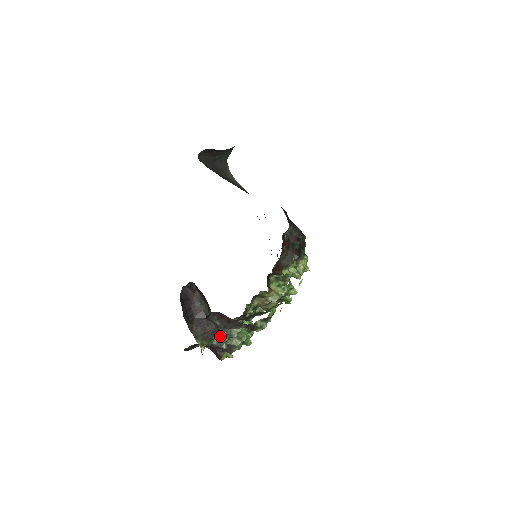
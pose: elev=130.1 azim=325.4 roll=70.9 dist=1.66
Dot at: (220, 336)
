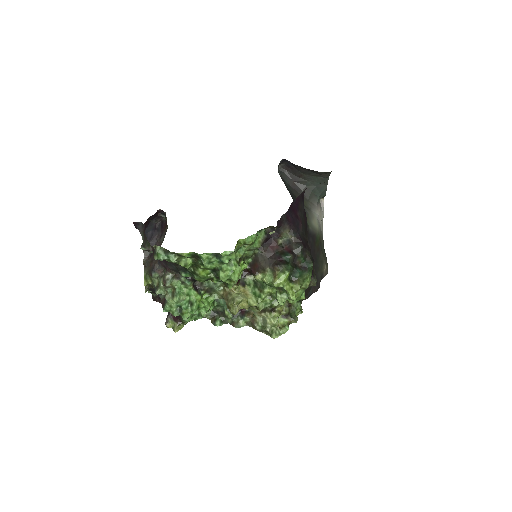
Dot at: (160, 279)
